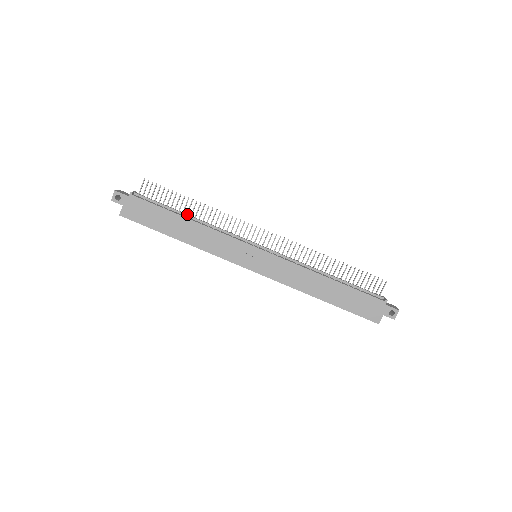
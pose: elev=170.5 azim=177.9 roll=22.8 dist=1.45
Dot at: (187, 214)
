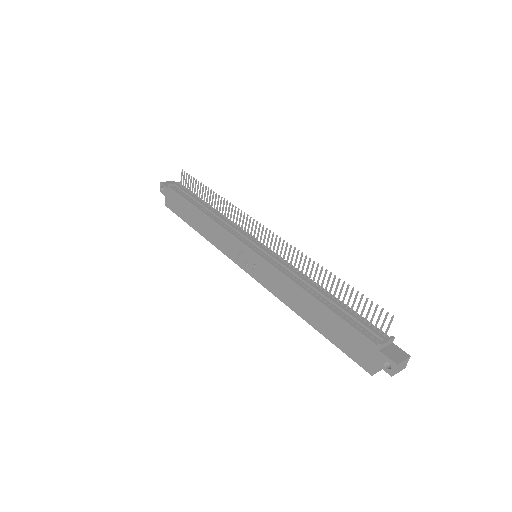
Dot at: (206, 205)
